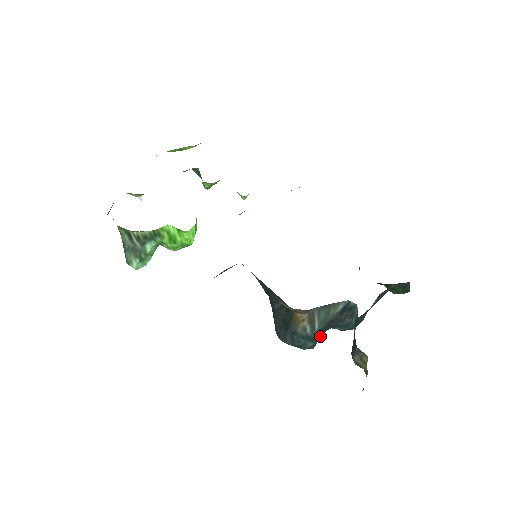
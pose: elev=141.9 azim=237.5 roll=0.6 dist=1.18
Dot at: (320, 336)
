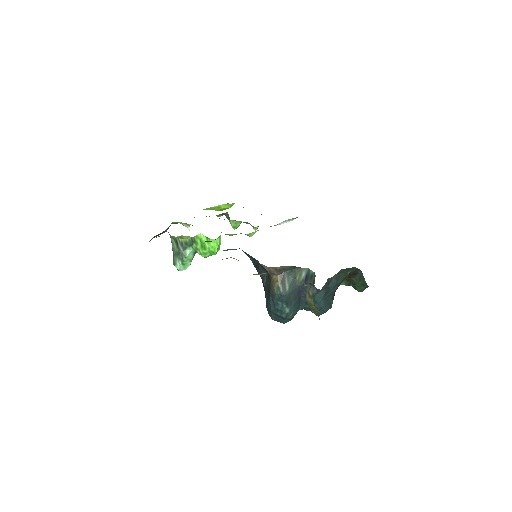
Dot at: (297, 310)
